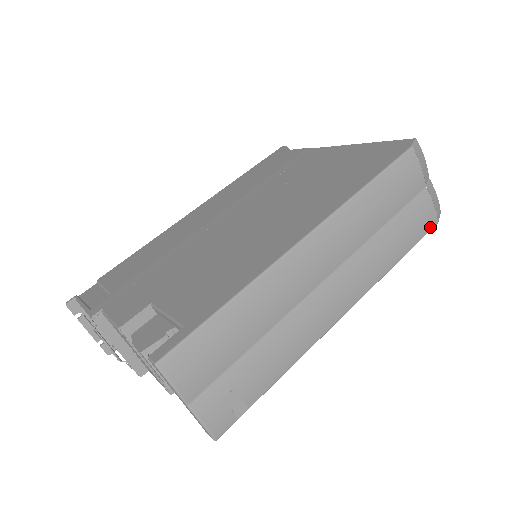
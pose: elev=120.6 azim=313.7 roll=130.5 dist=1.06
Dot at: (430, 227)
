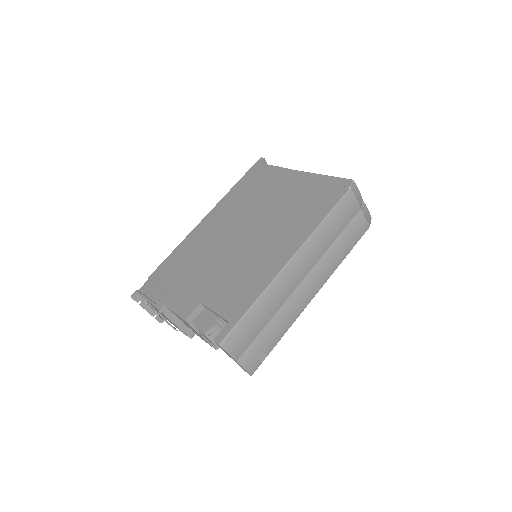
Dot at: (365, 231)
